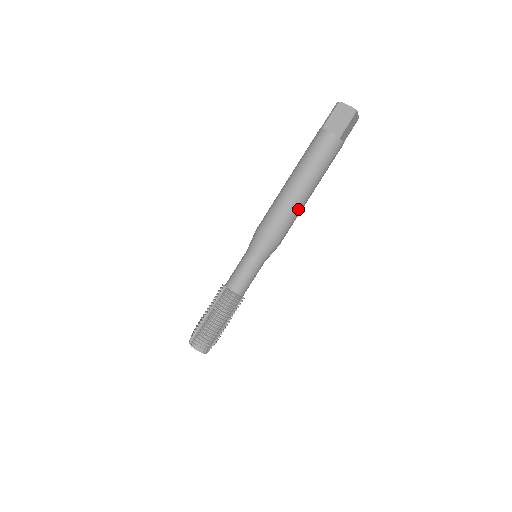
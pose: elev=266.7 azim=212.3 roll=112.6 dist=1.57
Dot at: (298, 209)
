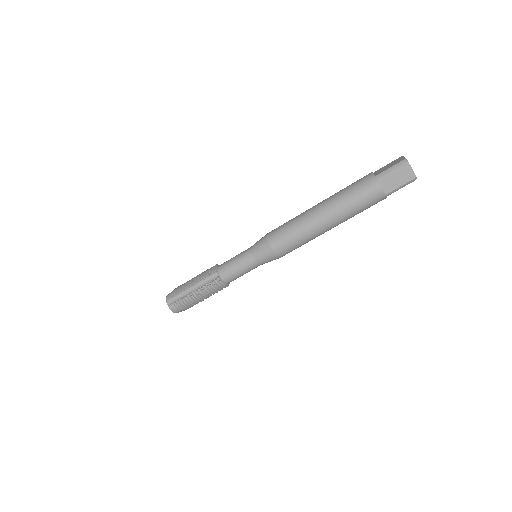
Dot at: (314, 238)
